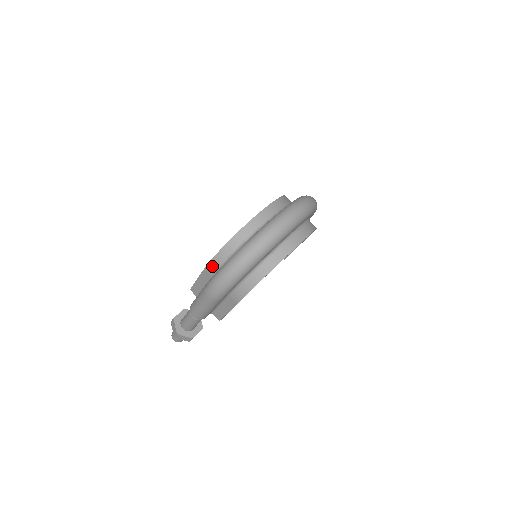
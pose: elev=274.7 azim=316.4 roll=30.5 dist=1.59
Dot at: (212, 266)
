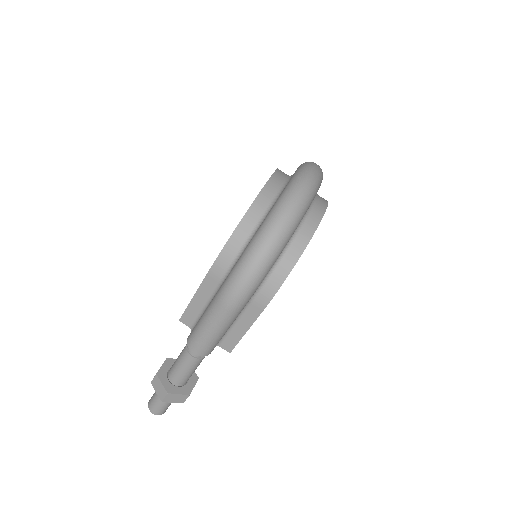
Dot at: (221, 263)
